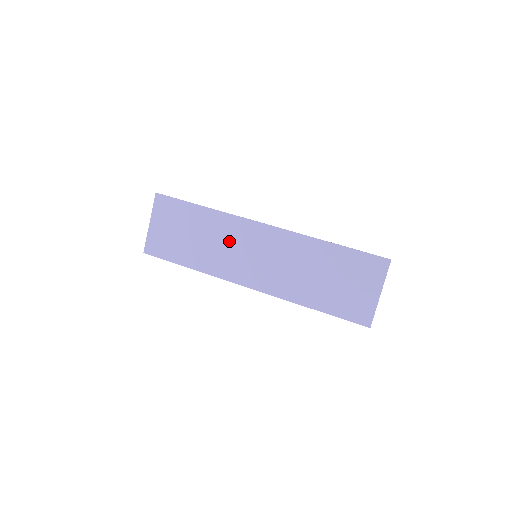
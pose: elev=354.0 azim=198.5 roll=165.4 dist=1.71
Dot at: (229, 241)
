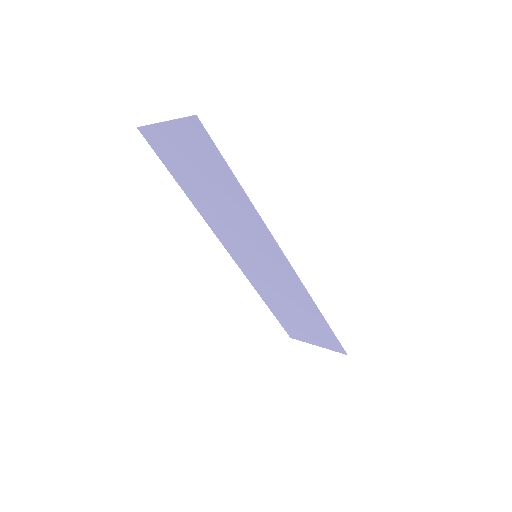
Dot at: (242, 228)
